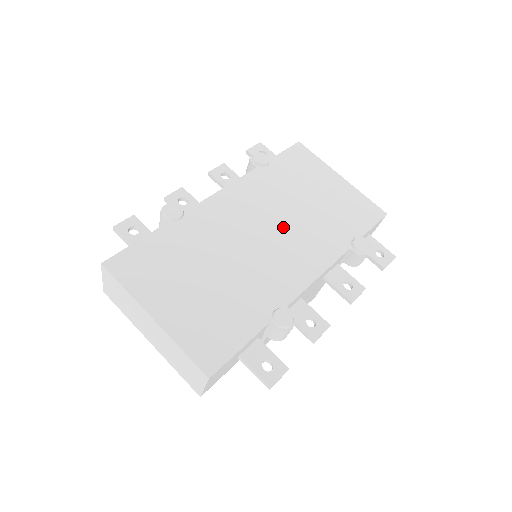
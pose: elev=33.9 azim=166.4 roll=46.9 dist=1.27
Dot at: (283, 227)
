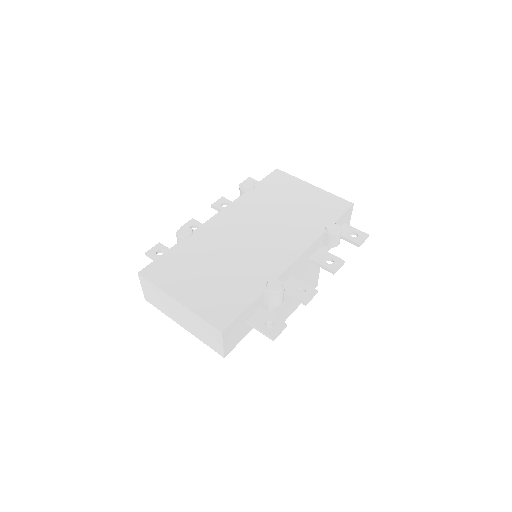
Dot at: (269, 227)
